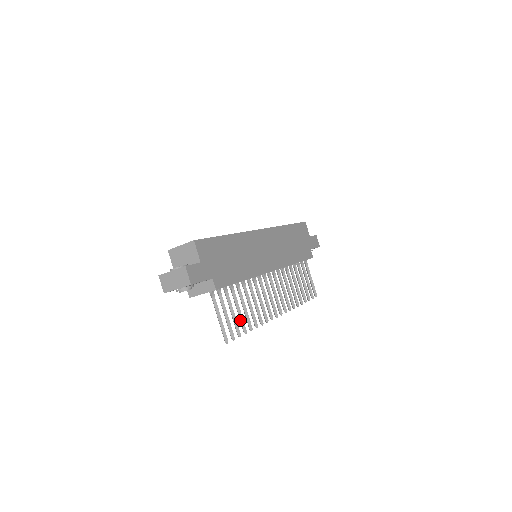
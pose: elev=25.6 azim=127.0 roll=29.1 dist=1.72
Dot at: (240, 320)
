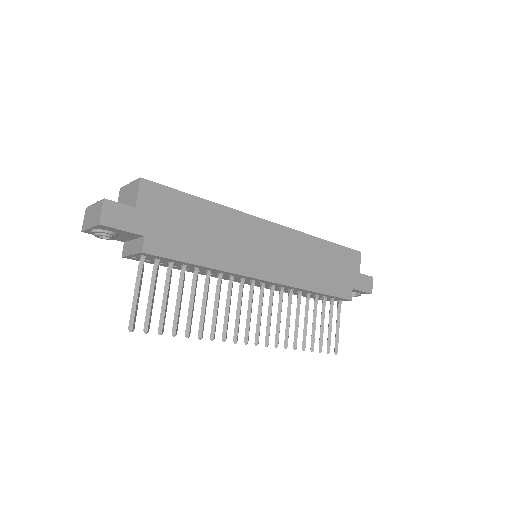
Dot at: (174, 314)
